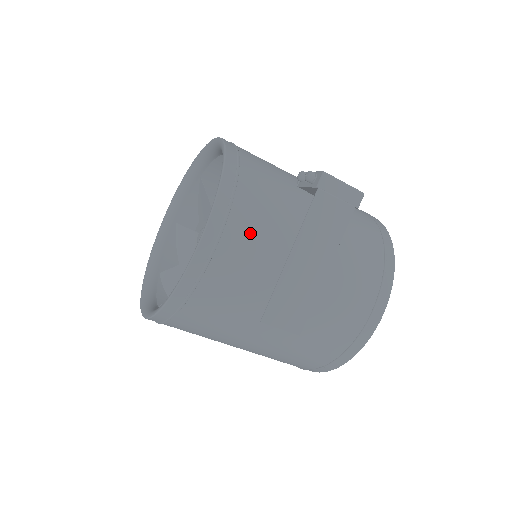
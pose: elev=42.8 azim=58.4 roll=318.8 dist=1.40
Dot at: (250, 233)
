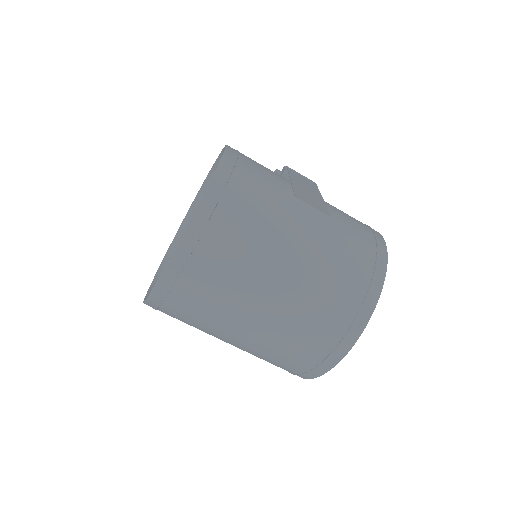
Dot at: occluded
